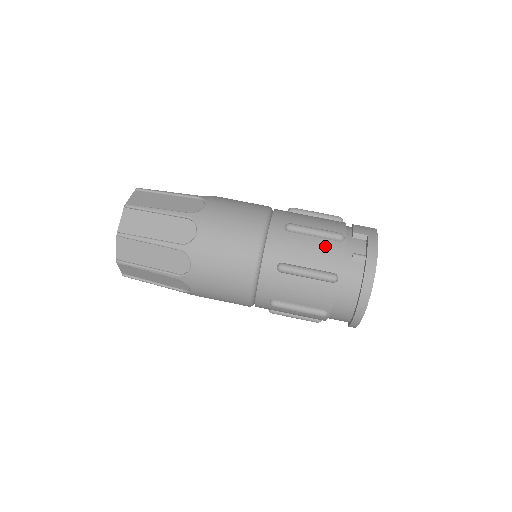
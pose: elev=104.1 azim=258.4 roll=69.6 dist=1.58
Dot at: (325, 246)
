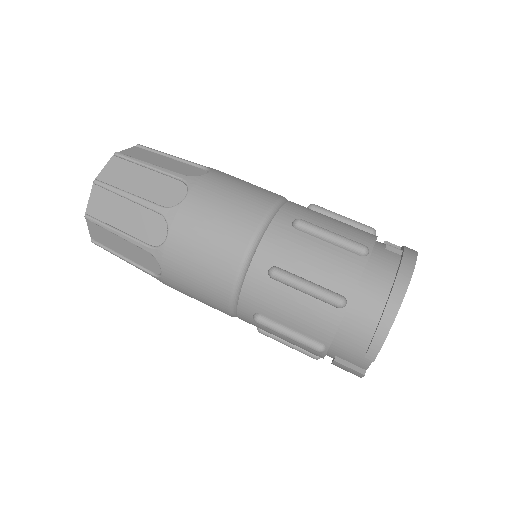
Dot at: (354, 228)
